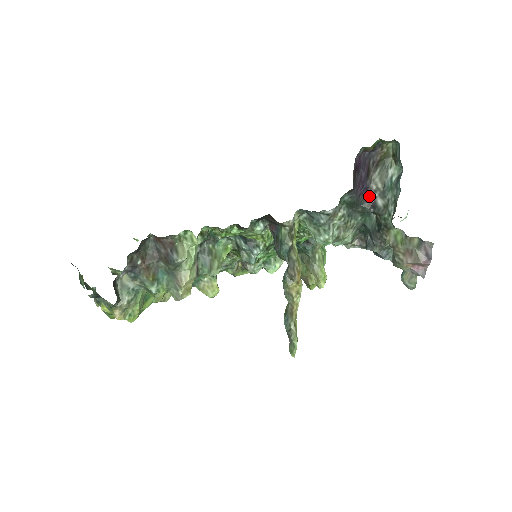
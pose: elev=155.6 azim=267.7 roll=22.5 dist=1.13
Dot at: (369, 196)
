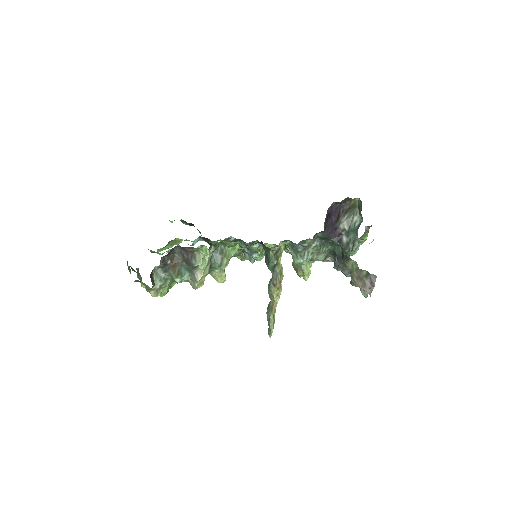
Dot at: (337, 233)
